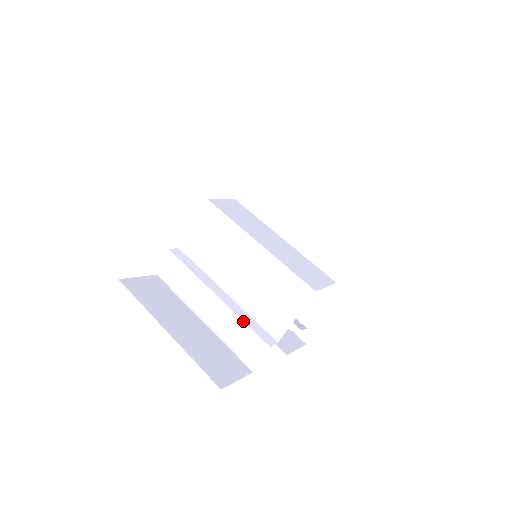
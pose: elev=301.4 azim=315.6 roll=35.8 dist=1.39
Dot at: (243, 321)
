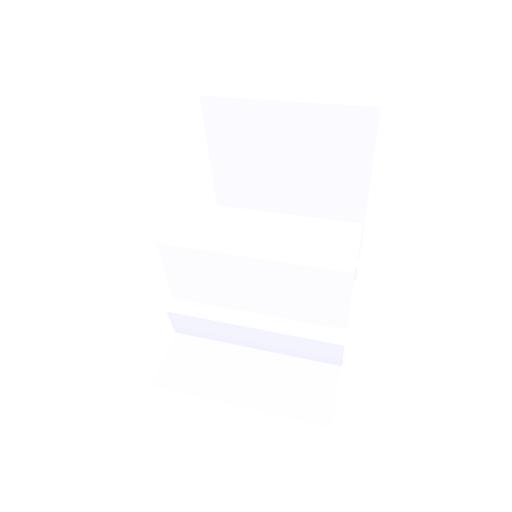
Dot at: (298, 337)
